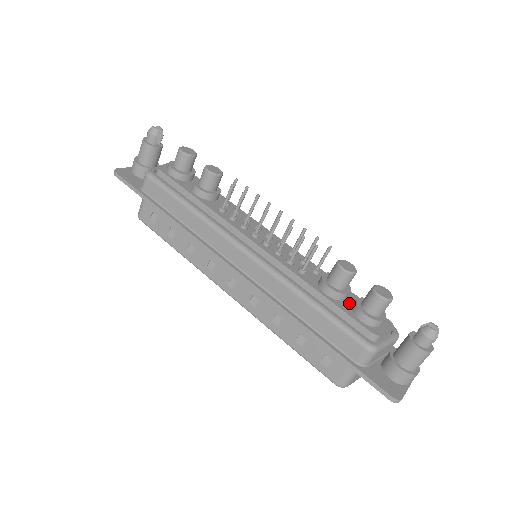
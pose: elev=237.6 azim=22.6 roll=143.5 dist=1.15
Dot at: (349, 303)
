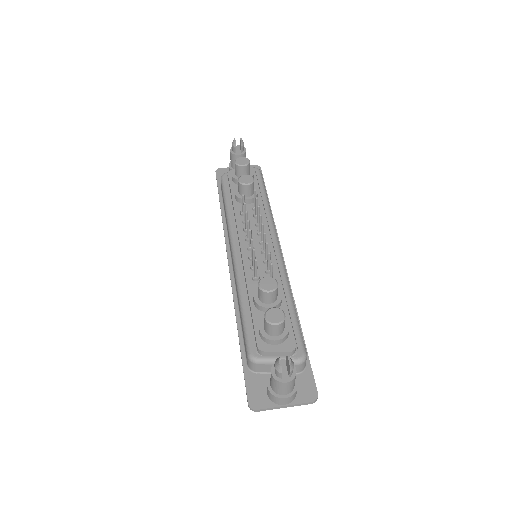
Dot at: occluded
